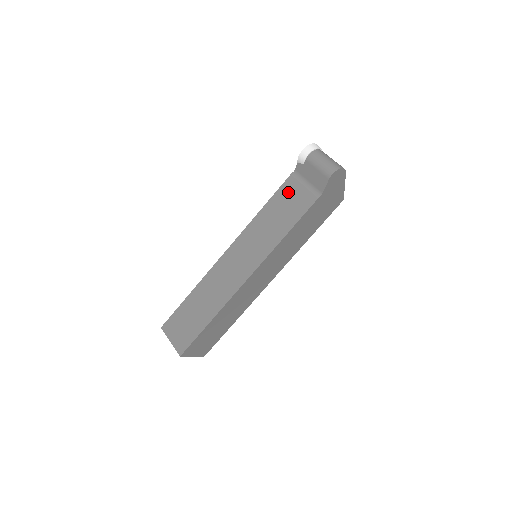
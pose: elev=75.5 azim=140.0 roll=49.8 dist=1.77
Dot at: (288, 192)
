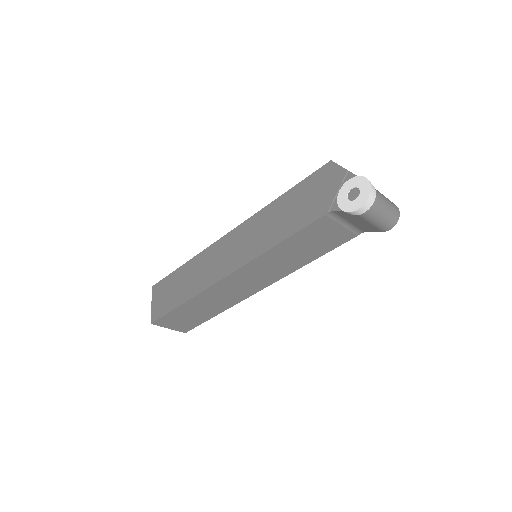
Dot at: (319, 231)
